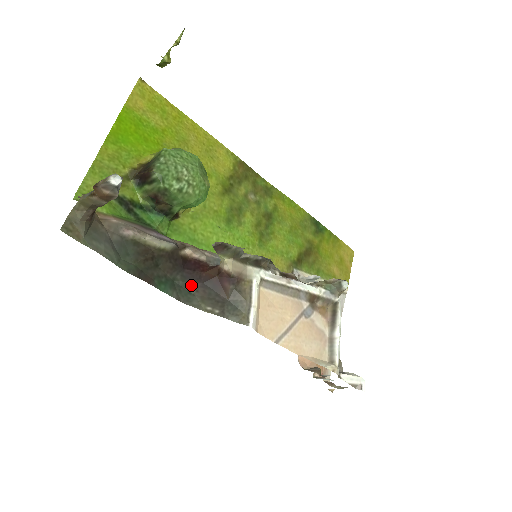
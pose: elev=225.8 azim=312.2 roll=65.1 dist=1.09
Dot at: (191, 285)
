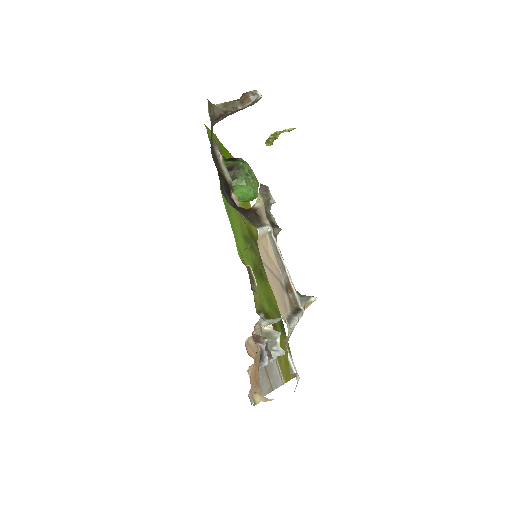
Dot at: (229, 199)
